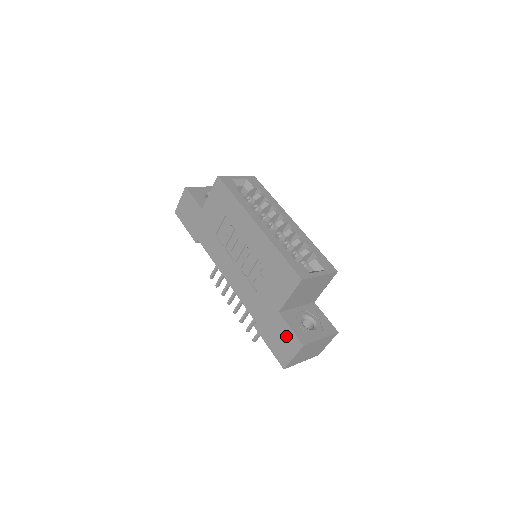
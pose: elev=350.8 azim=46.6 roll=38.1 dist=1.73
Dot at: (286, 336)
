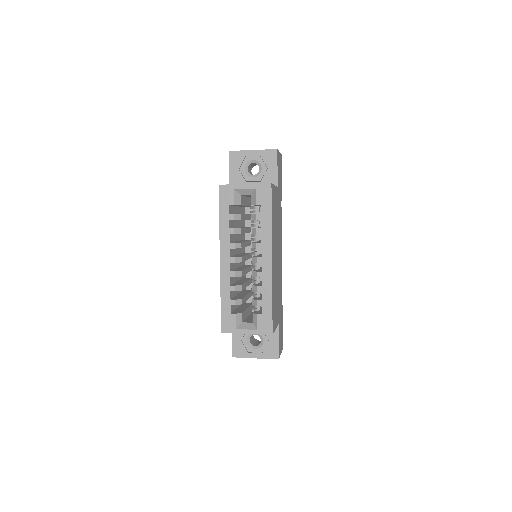
Dot at: occluded
